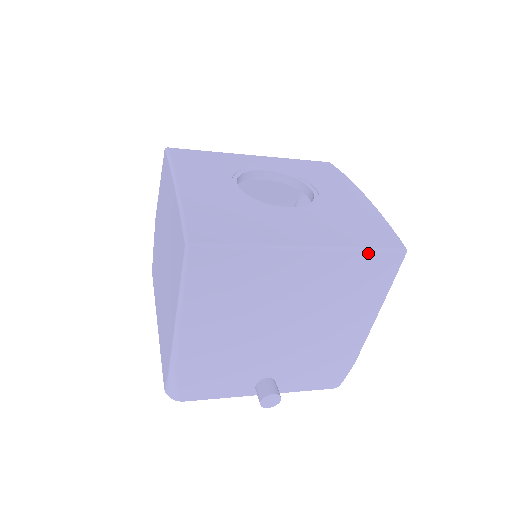
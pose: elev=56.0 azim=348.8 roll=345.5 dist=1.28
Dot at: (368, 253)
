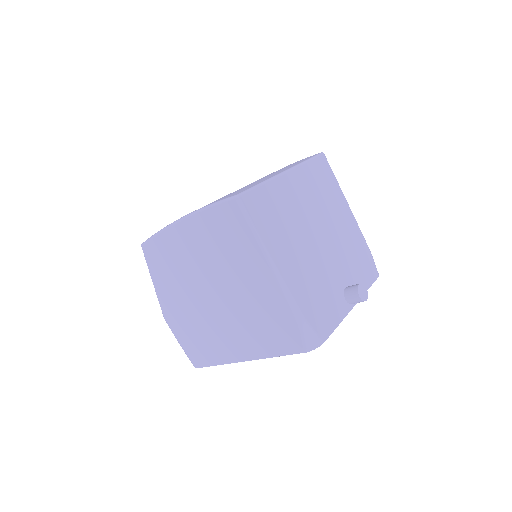
Dot at: (311, 161)
